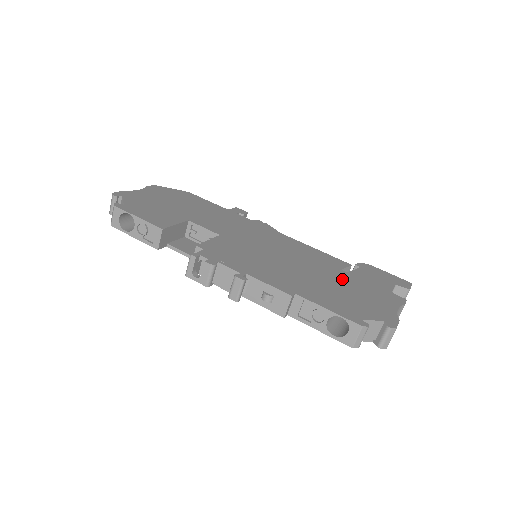
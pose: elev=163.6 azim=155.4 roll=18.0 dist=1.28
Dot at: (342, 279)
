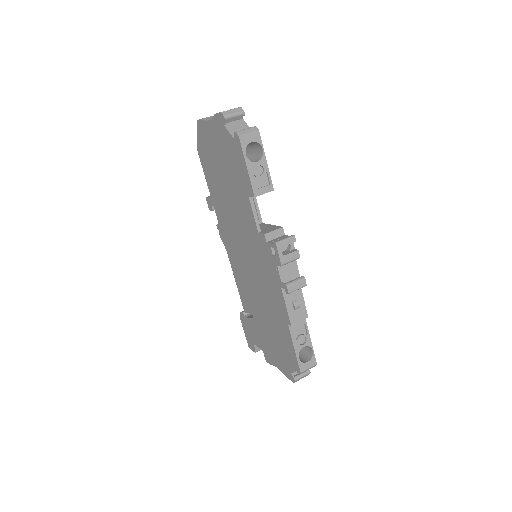
Dot at: occluded
